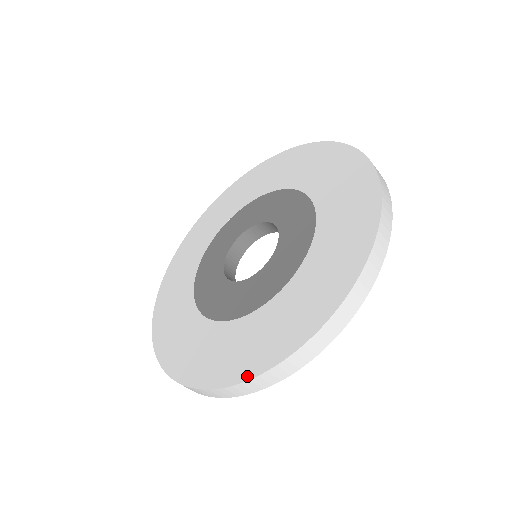
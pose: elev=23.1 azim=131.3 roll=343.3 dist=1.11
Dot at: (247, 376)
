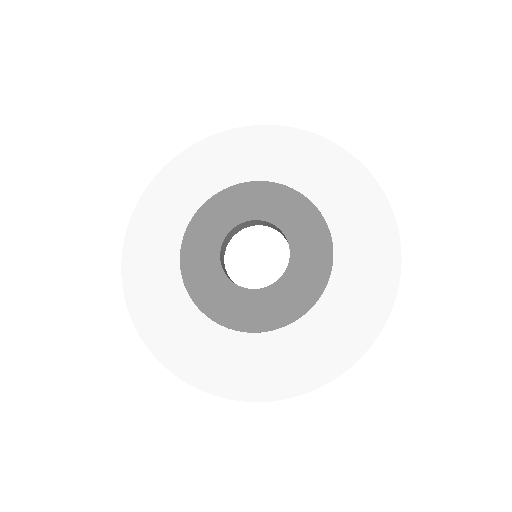
Dot at: (278, 396)
